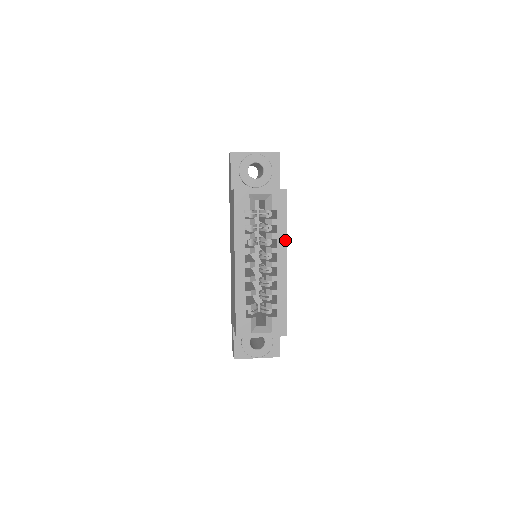
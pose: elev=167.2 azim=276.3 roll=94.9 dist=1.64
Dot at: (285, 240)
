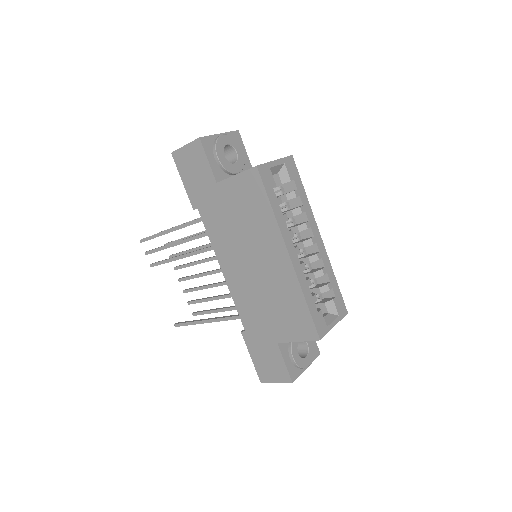
Dot at: (310, 211)
